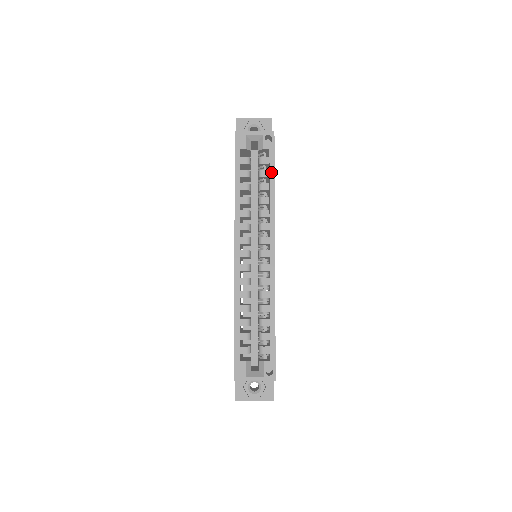
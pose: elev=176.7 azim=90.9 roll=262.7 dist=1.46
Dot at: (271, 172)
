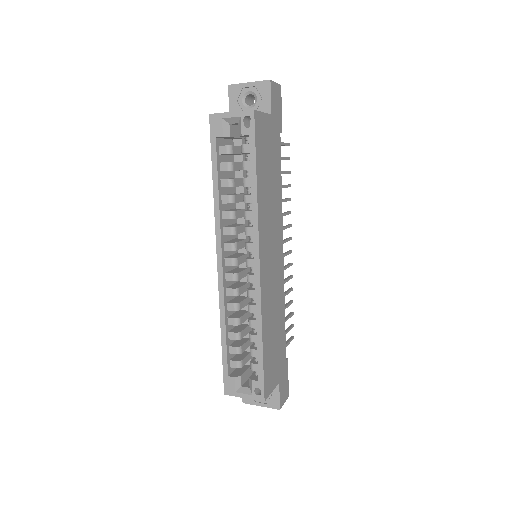
Dot at: (252, 165)
